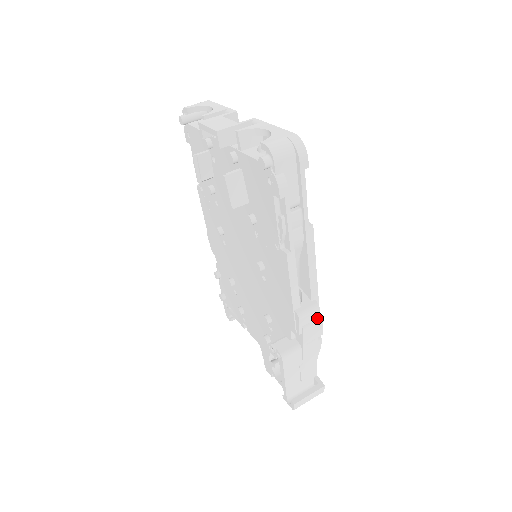
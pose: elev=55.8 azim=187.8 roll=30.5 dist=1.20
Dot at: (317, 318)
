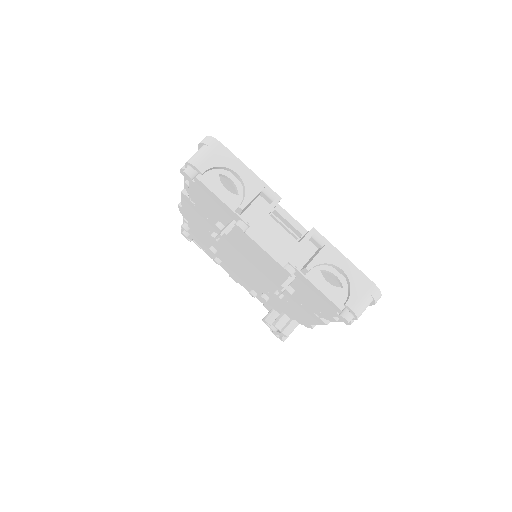
Dot at: occluded
